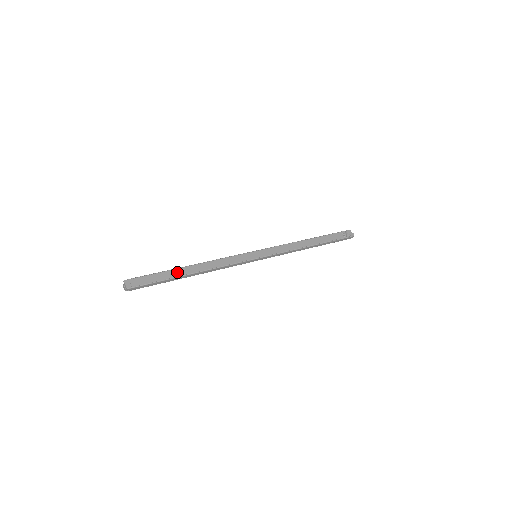
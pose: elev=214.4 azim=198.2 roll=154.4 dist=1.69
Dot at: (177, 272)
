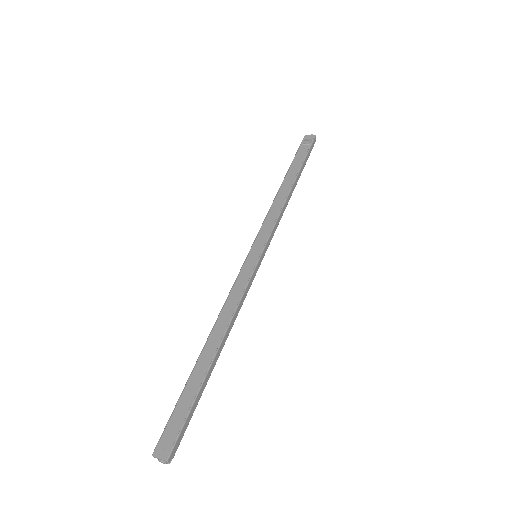
Dot at: (199, 370)
